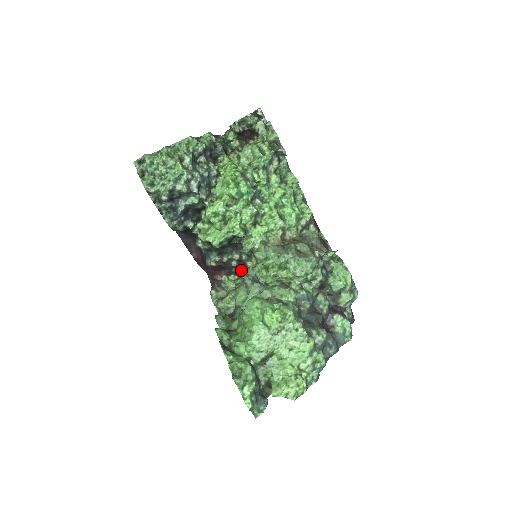
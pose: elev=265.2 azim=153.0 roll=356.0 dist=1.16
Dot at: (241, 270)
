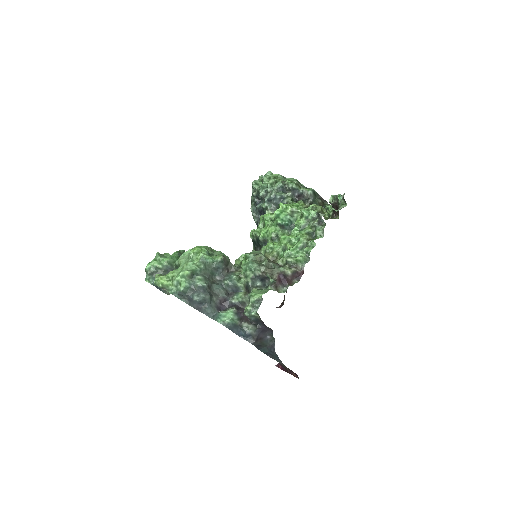
Dot at: occluded
